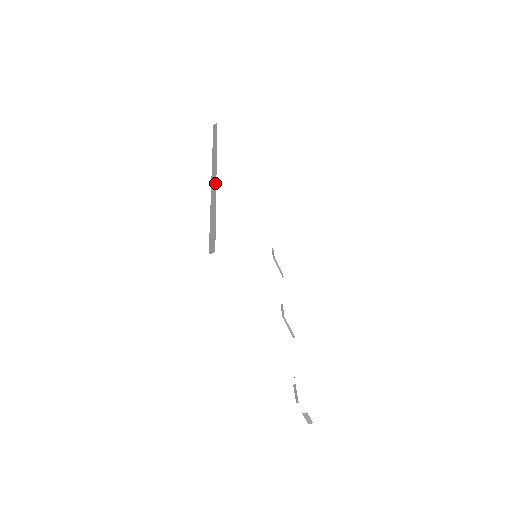
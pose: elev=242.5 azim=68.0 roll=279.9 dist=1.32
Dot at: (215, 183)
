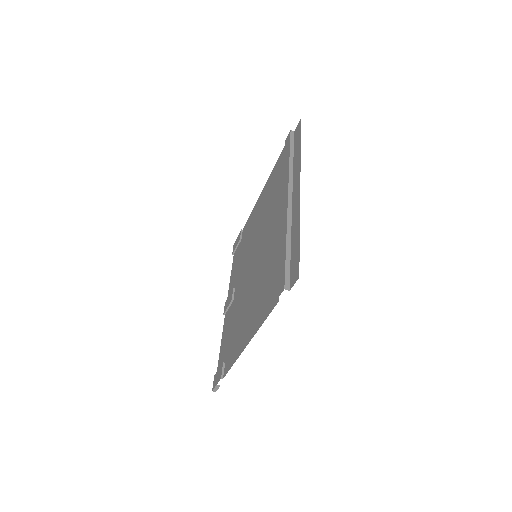
Dot at: (291, 211)
